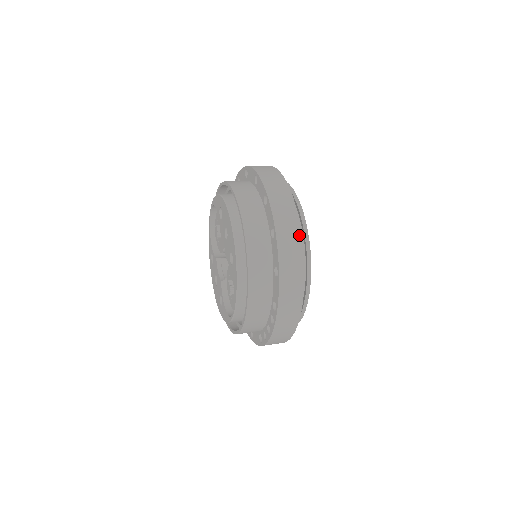
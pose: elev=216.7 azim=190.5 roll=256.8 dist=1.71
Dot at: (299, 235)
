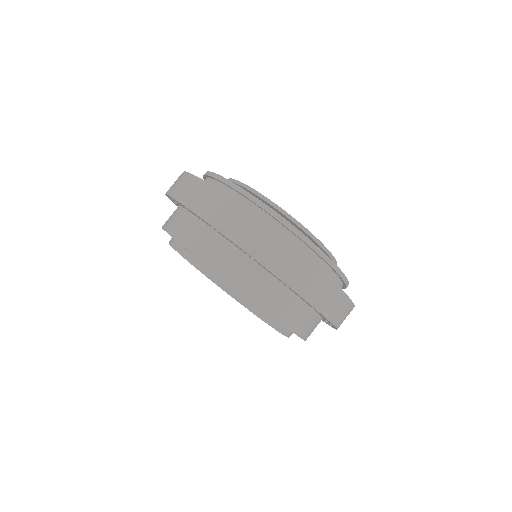
Dot at: (315, 269)
